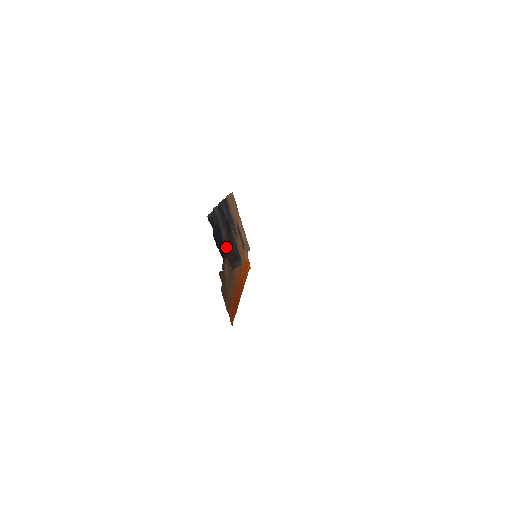
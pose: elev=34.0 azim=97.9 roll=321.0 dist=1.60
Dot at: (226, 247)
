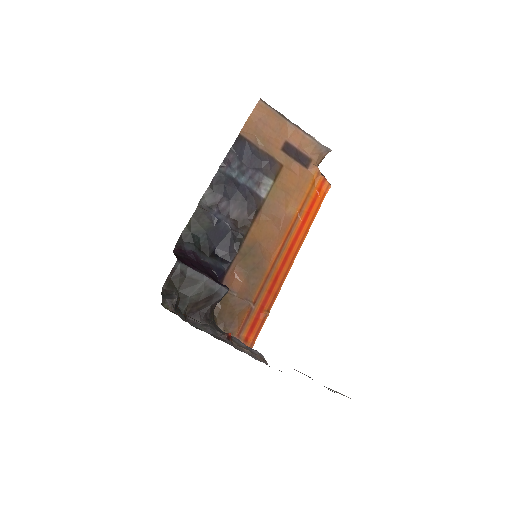
Dot at: (243, 229)
